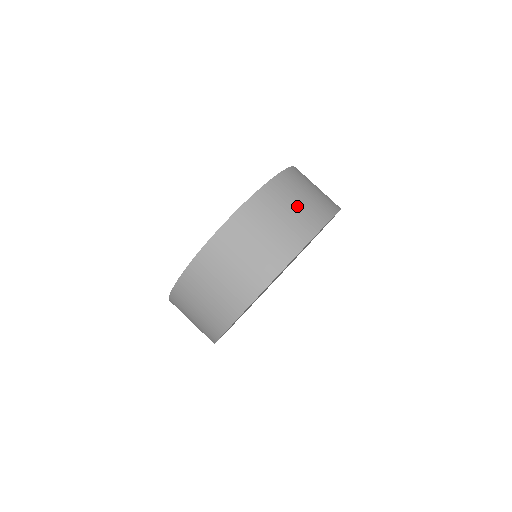
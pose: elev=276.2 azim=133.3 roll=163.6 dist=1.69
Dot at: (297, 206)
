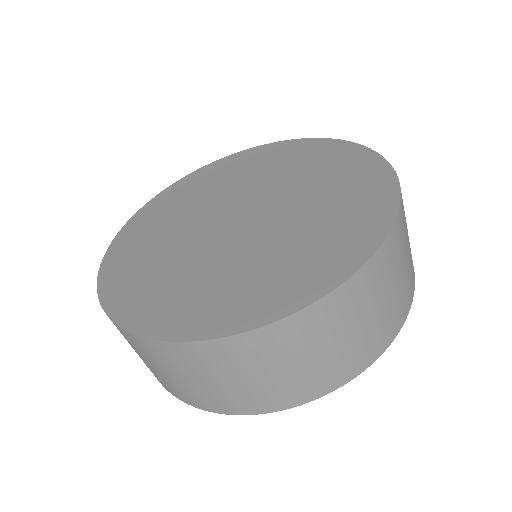
Dot at: (398, 283)
